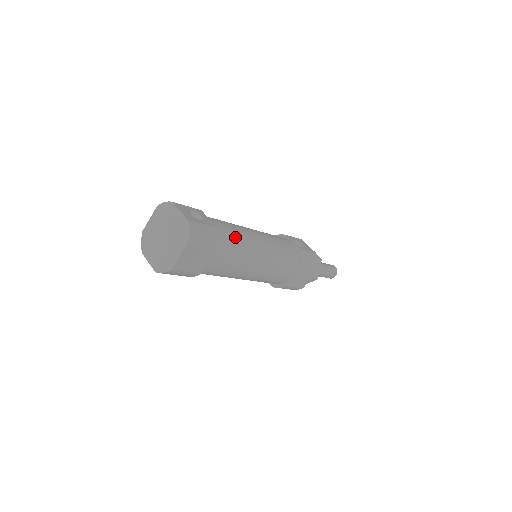
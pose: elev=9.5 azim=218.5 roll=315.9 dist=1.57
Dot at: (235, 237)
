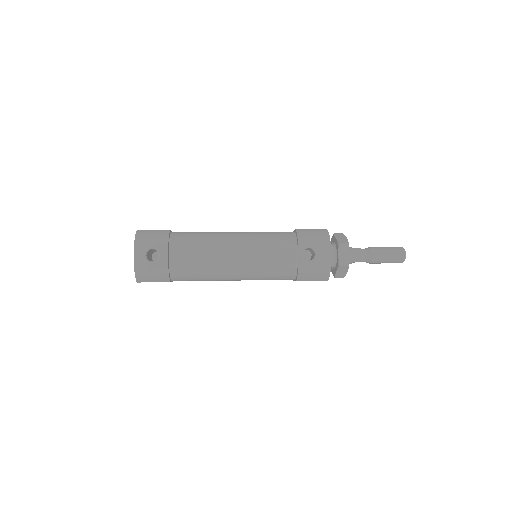
Dot at: (197, 268)
